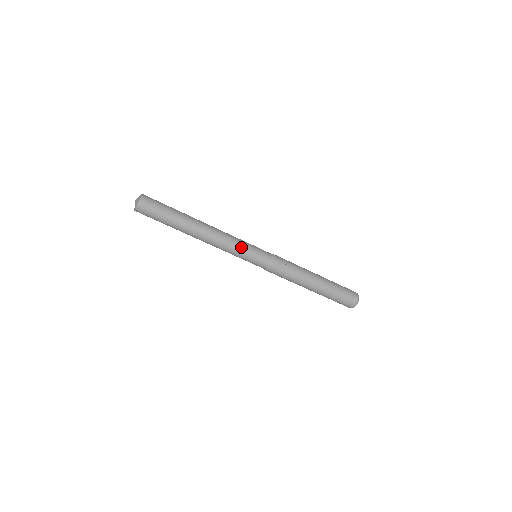
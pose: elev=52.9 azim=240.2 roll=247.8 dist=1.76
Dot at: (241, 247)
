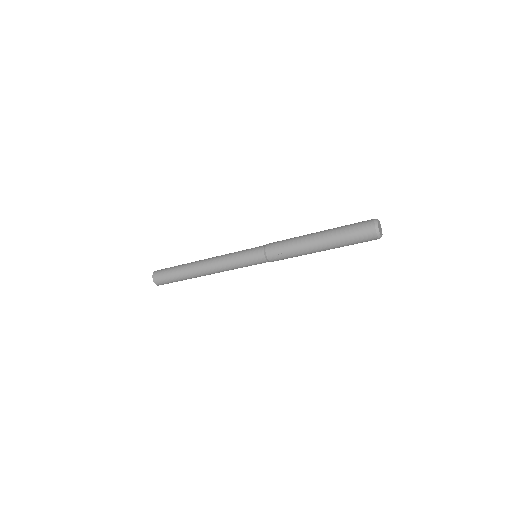
Dot at: (236, 265)
